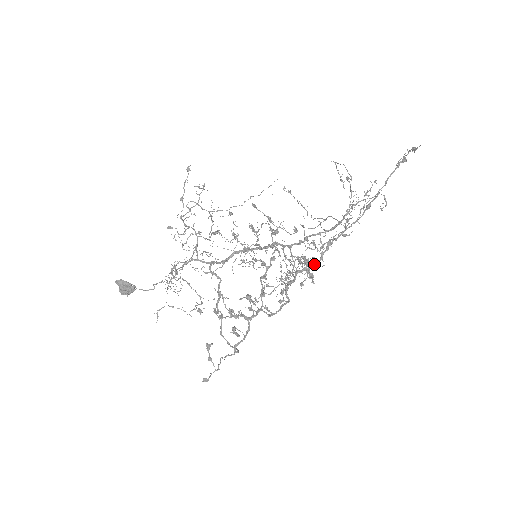
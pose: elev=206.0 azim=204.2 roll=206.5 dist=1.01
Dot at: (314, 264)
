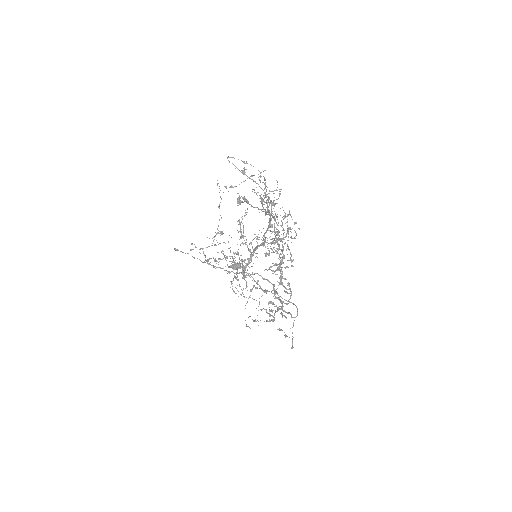
Dot at: (282, 257)
